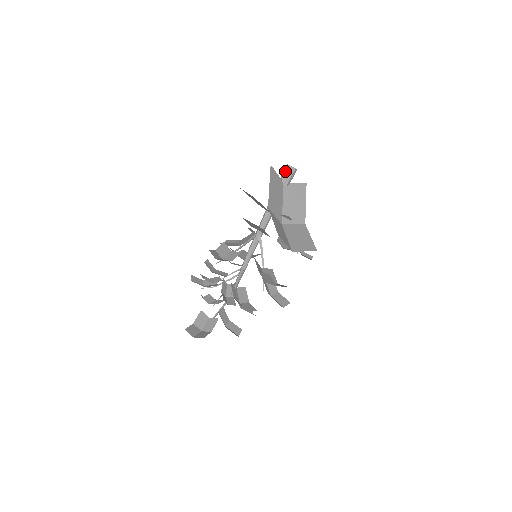
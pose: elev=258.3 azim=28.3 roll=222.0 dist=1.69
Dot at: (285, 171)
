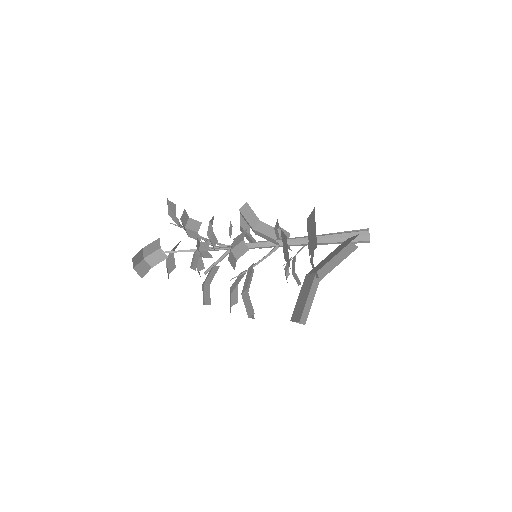
Dot at: (361, 236)
